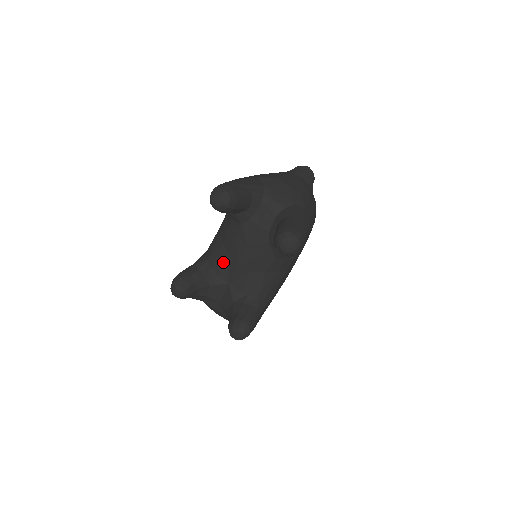
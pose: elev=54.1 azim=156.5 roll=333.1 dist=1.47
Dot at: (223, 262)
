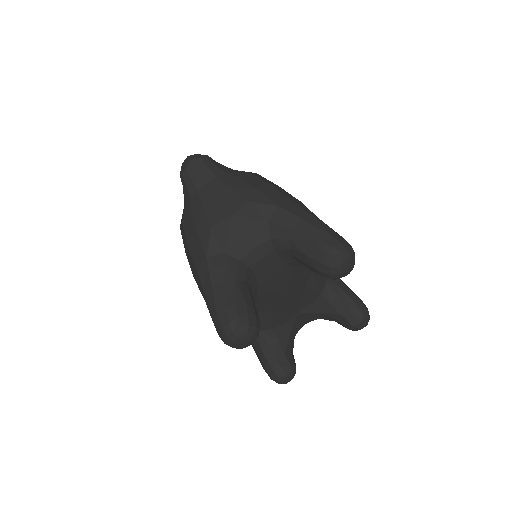
Dot at: (276, 317)
